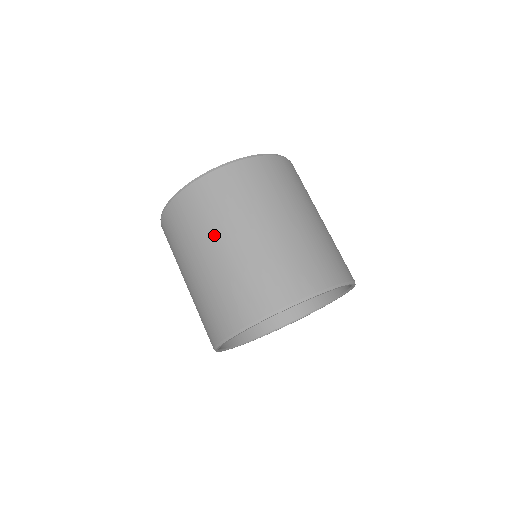
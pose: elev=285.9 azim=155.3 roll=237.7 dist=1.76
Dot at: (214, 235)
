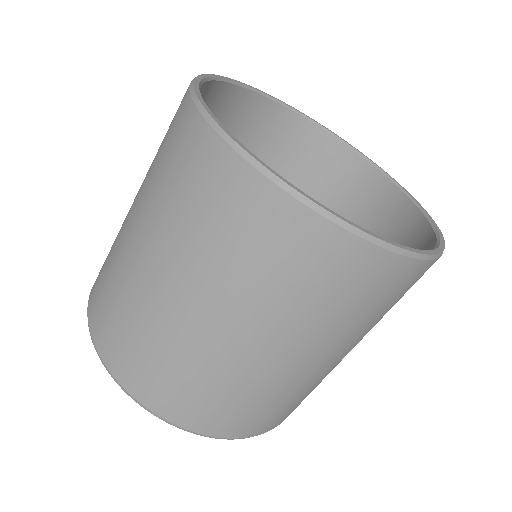
Dot at: (224, 296)
